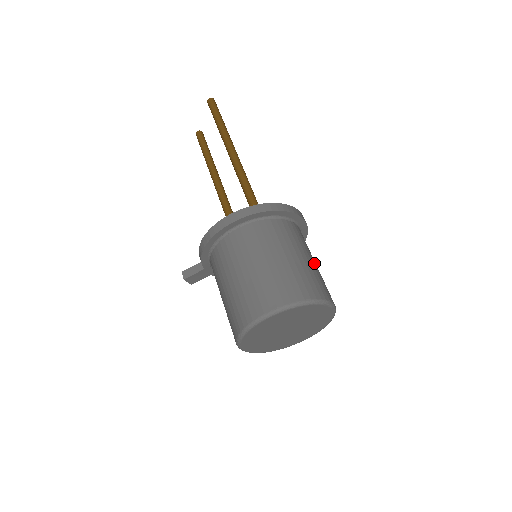
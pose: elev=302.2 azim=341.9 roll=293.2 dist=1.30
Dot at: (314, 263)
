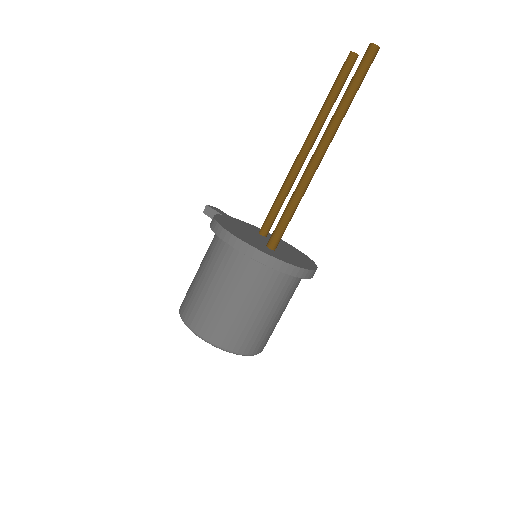
Dot at: (272, 317)
